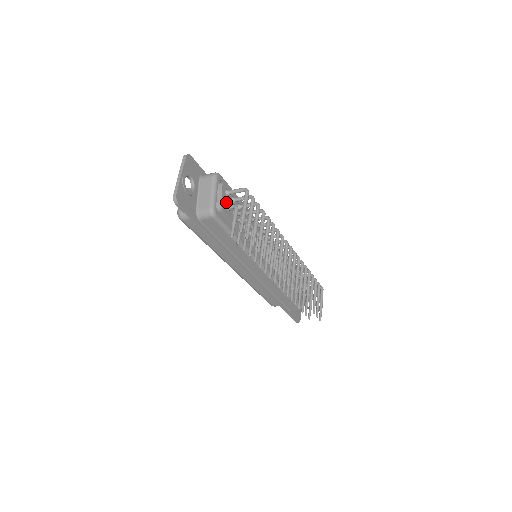
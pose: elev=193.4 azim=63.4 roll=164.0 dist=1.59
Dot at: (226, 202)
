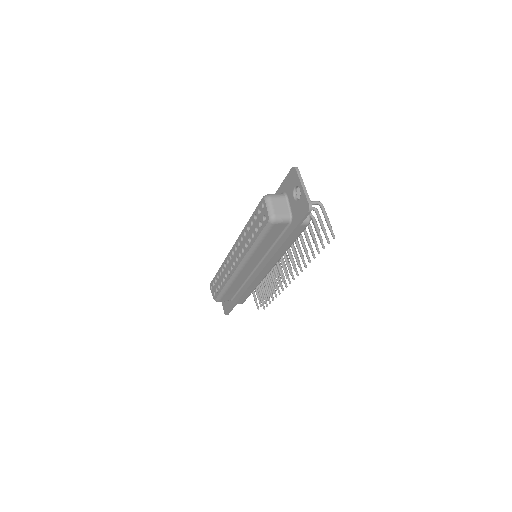
Dot at: occluded
